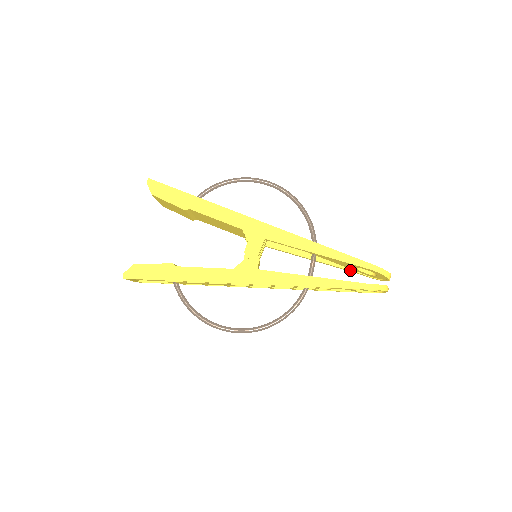
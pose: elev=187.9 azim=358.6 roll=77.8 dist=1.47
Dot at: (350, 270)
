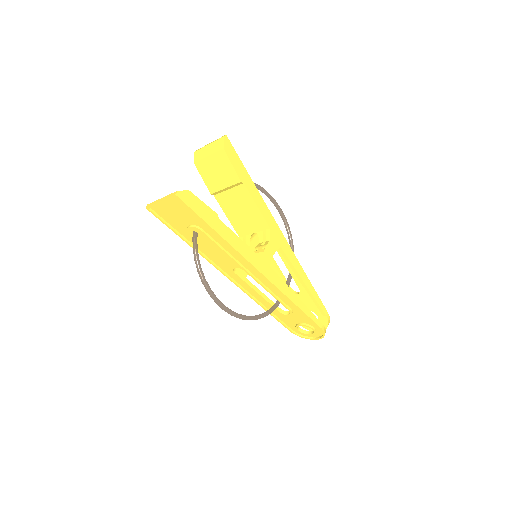
Dot at: occluded
